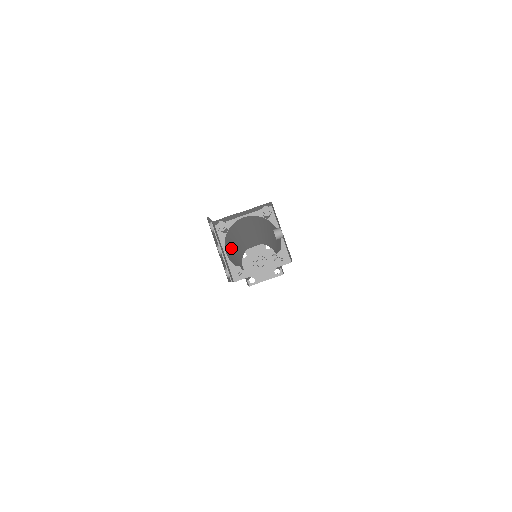
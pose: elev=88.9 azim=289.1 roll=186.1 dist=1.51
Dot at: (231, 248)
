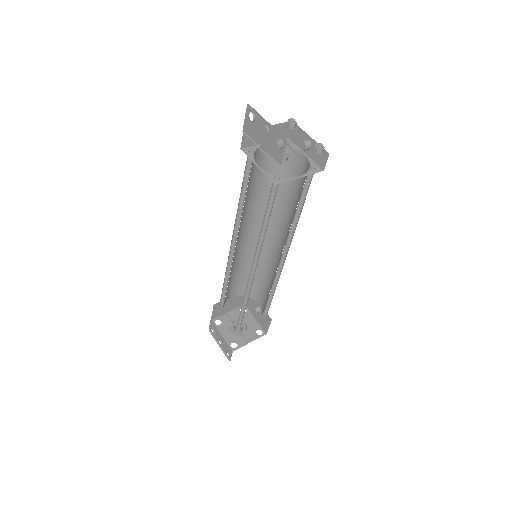
Dot at: occluded
